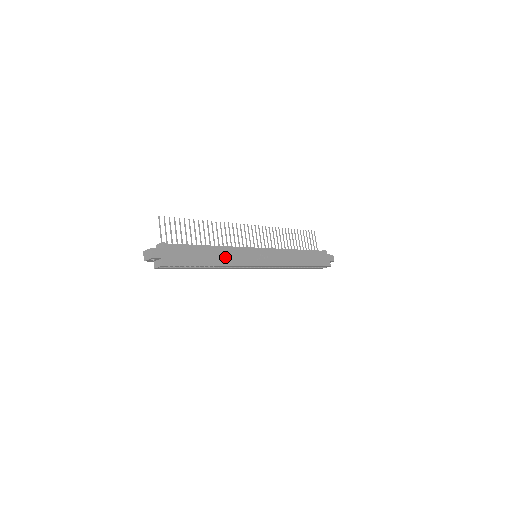
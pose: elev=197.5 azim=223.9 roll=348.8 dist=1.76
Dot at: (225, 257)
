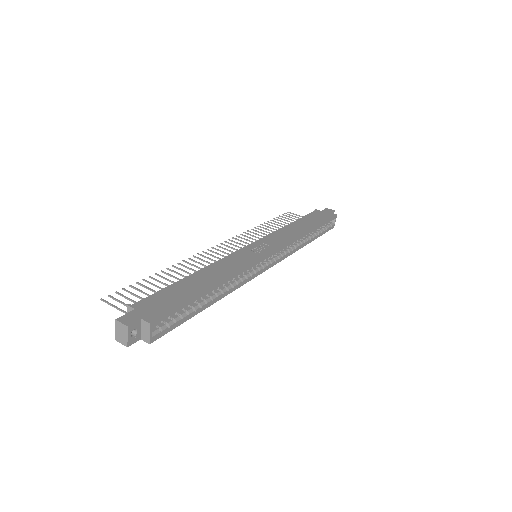
Dot at: (221, 272)
